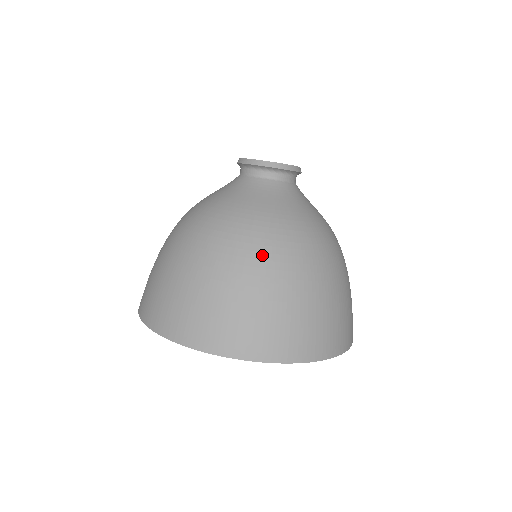
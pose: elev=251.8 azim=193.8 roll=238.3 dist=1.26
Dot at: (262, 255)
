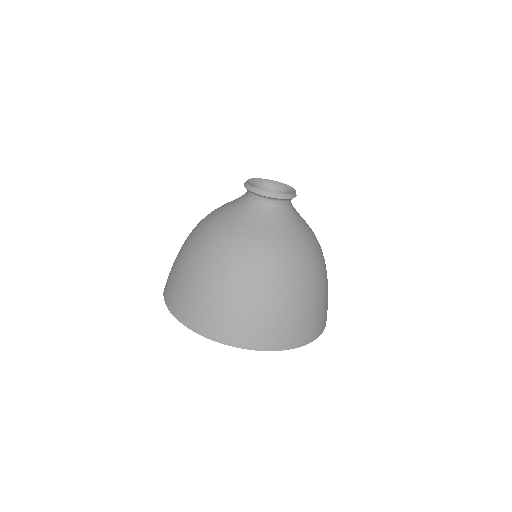
Dot at: (213, 259)
